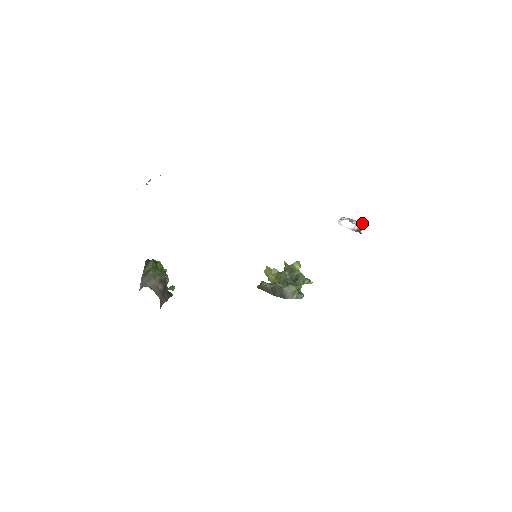
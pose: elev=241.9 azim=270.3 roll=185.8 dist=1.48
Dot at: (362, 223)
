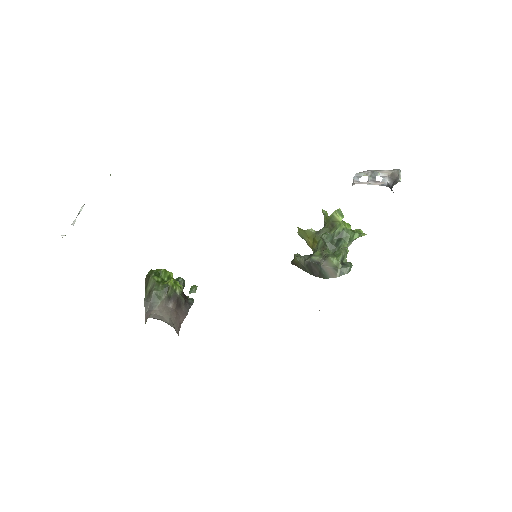
Dot at: (393, 173)
